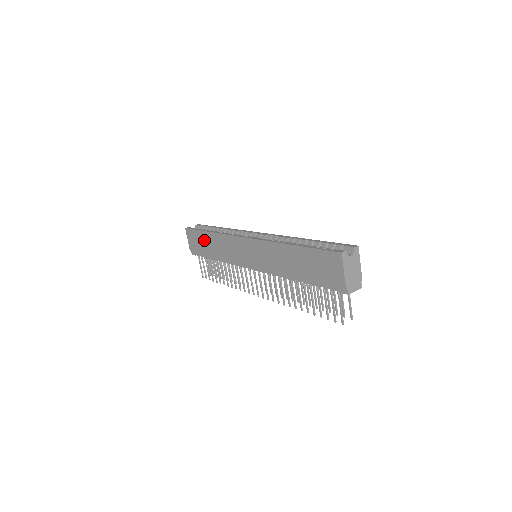
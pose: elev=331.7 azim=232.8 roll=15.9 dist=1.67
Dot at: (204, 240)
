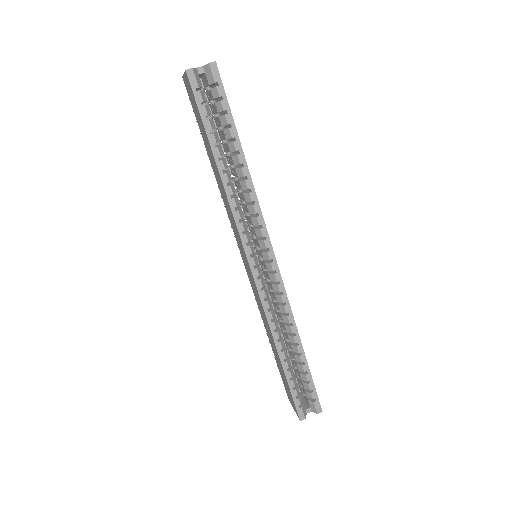
Dot at: (207, 143)
